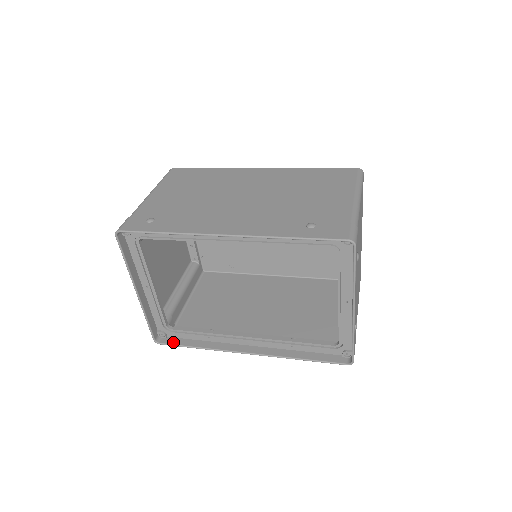
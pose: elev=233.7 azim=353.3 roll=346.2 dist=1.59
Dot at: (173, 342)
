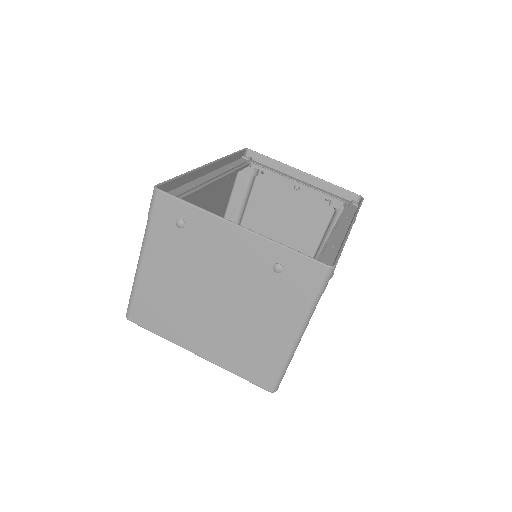
Dot at: occluded
